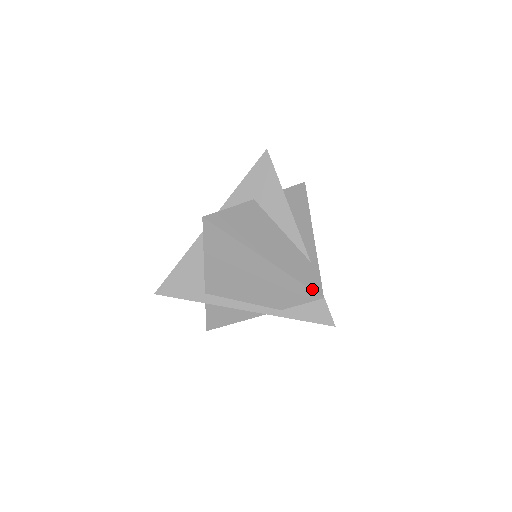
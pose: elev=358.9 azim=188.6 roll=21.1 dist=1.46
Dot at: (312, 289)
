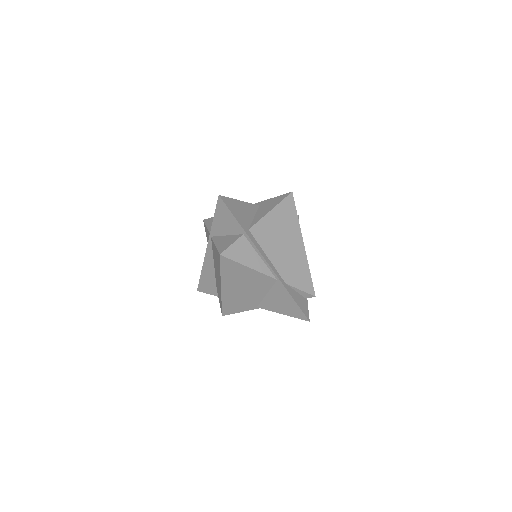
Dot at: occluded
